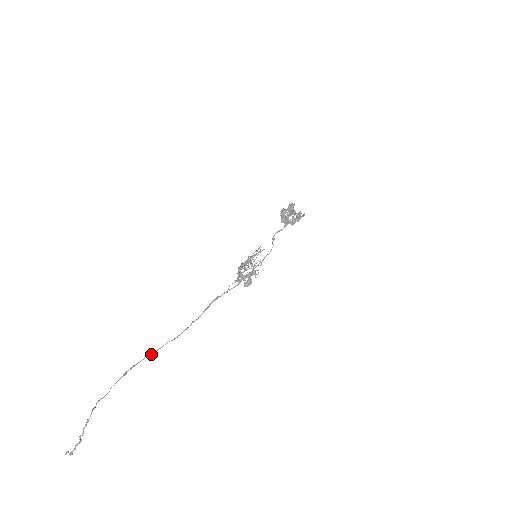
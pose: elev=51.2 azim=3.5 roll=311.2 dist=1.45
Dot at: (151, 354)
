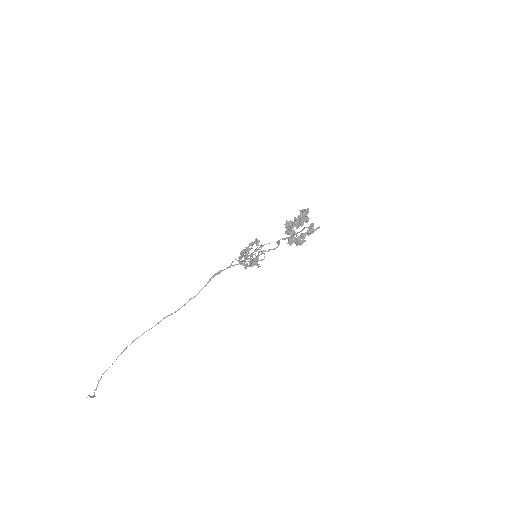
Dot at: occluded
